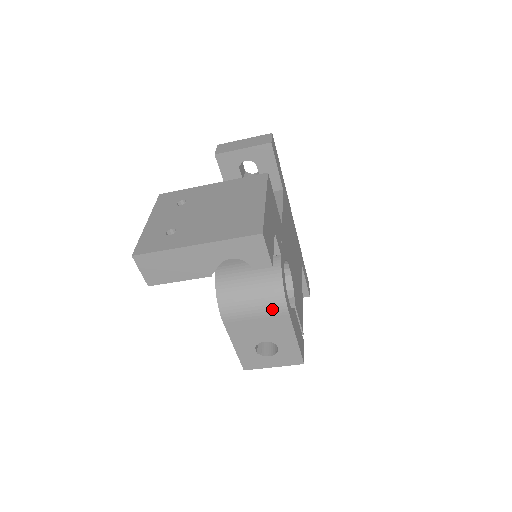
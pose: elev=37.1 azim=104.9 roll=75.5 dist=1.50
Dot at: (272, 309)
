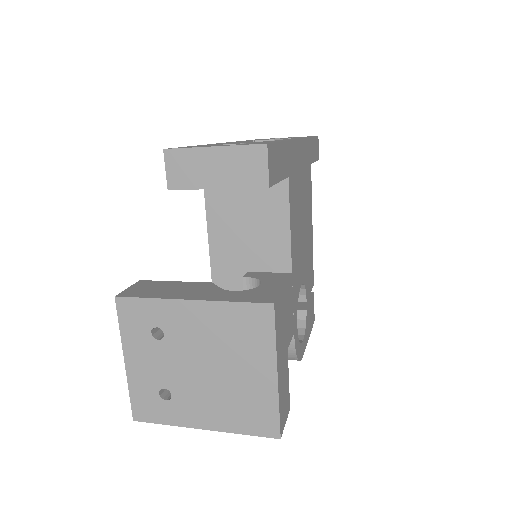
Dot at: occluded
